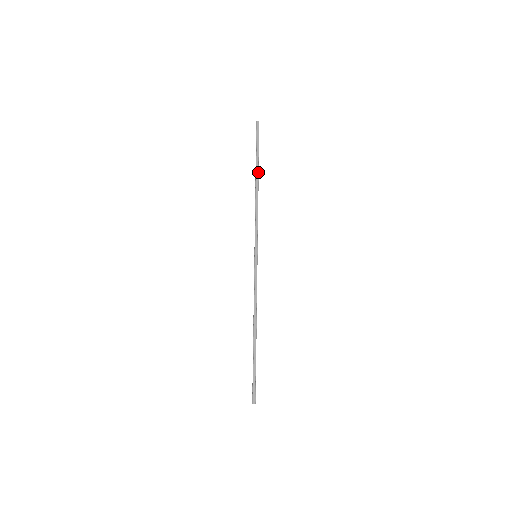
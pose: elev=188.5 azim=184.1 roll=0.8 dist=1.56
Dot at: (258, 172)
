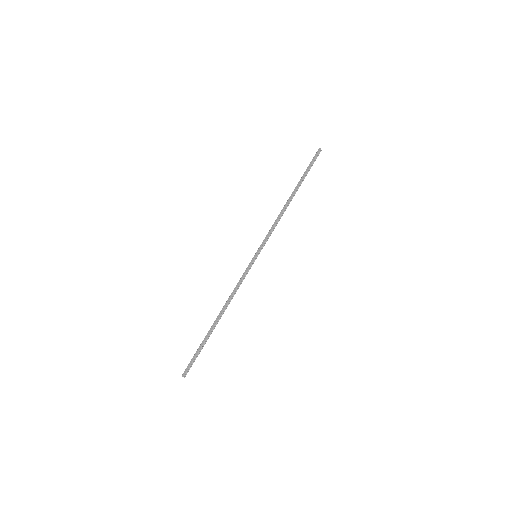
Dot at: (297, 189)
